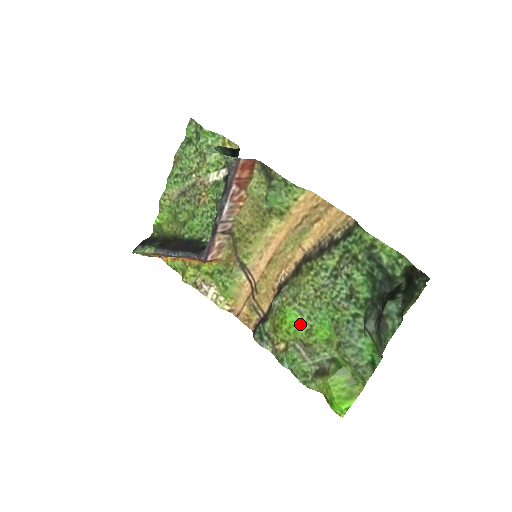
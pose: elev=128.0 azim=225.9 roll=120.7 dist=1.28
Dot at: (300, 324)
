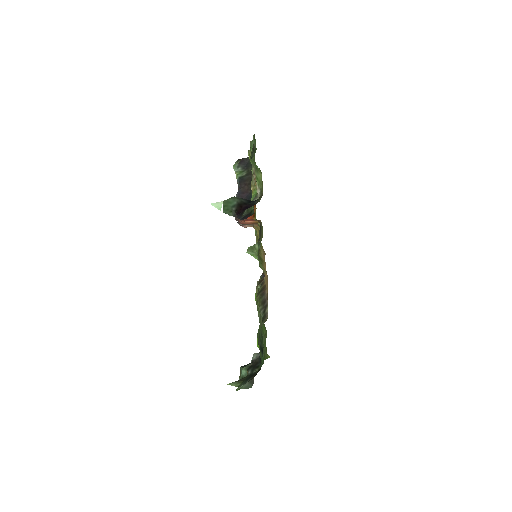
Dot at: occluded
